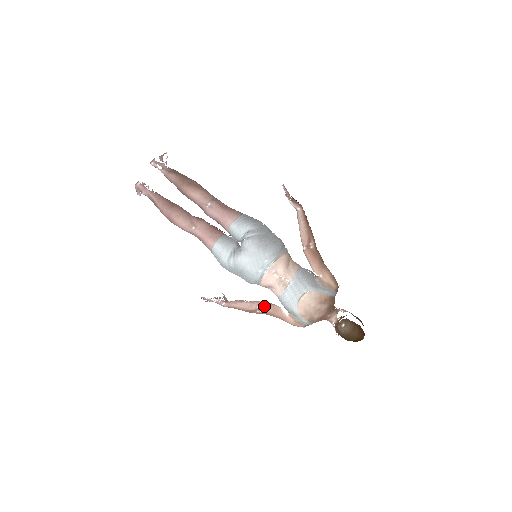
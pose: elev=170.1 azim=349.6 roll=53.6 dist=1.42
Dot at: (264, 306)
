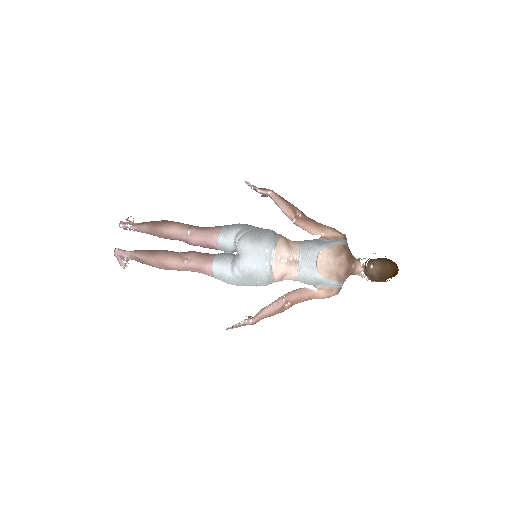
Dot at: (289, 295)
